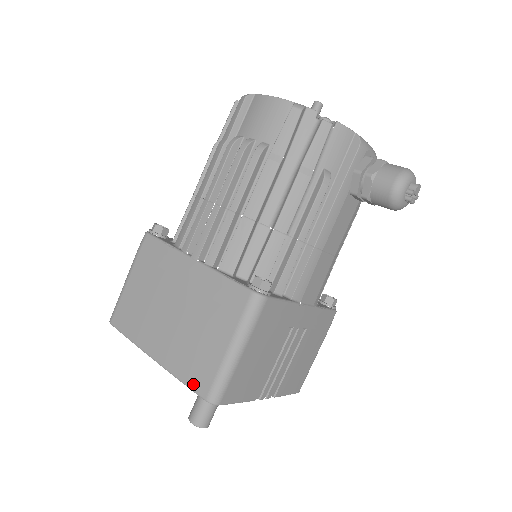
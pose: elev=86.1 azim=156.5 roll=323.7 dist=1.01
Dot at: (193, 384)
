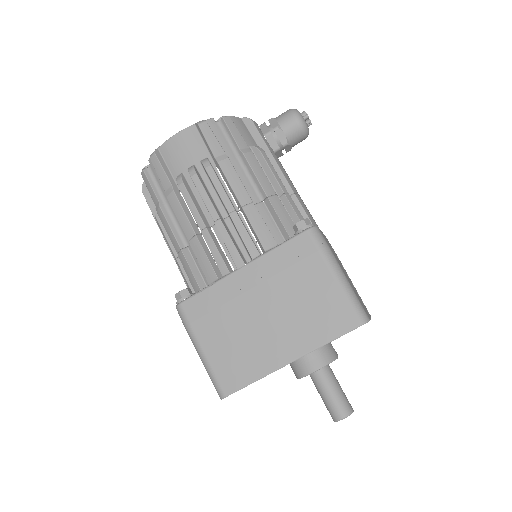
Dot at: (341, 329)
